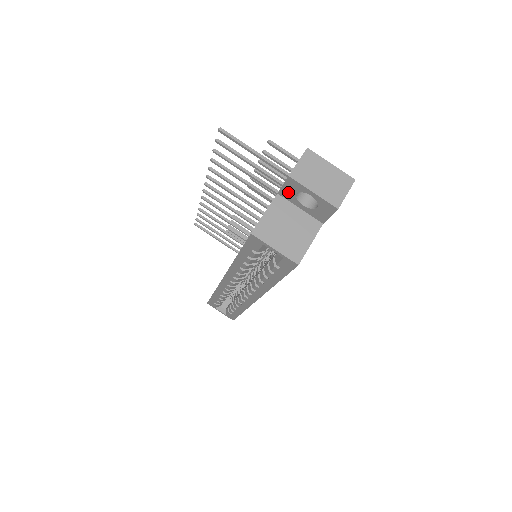
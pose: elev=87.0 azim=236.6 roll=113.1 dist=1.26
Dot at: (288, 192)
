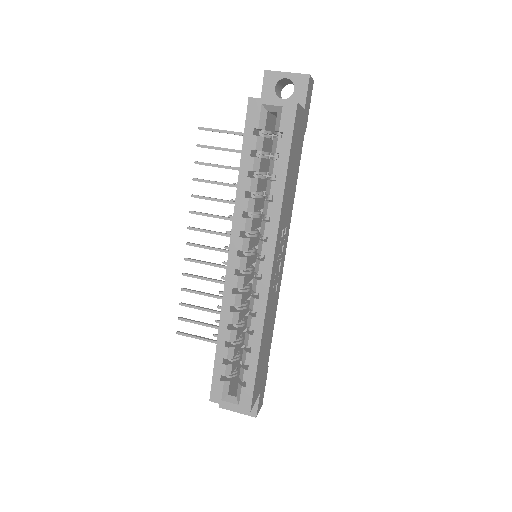
Dot at: (268, 93)
